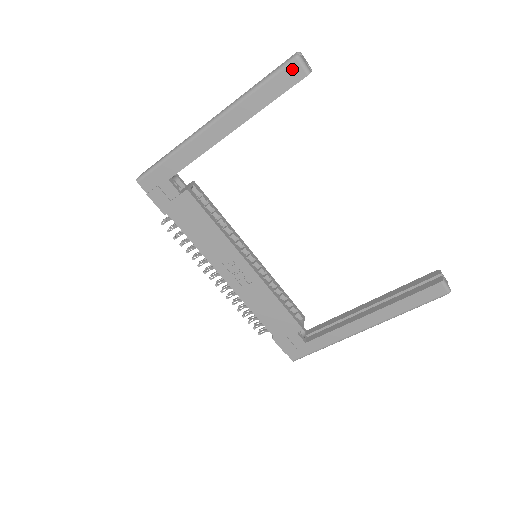
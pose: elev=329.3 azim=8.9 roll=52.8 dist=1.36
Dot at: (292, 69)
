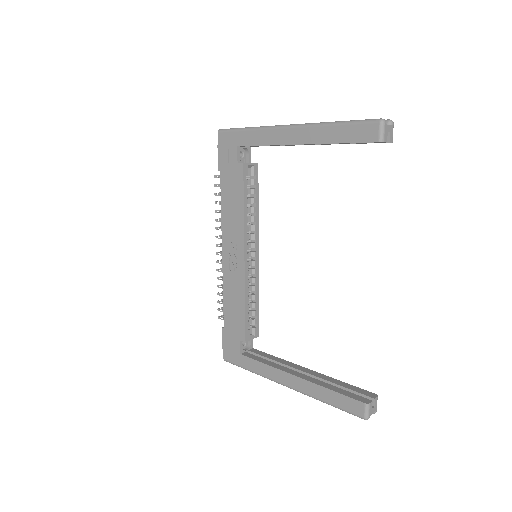
Dot at: (371, 128)
